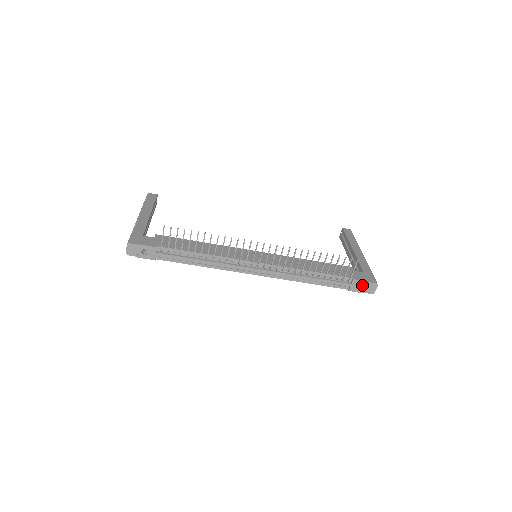
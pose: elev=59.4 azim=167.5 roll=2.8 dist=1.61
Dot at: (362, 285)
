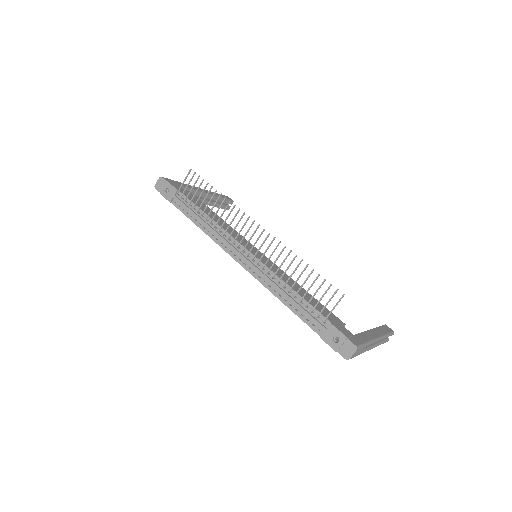
Dot at: (339, 340)
